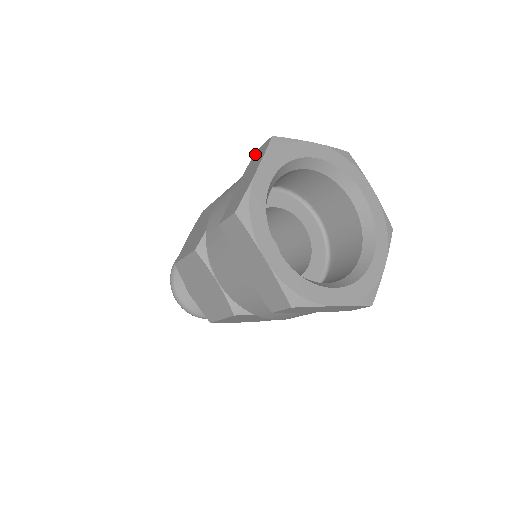
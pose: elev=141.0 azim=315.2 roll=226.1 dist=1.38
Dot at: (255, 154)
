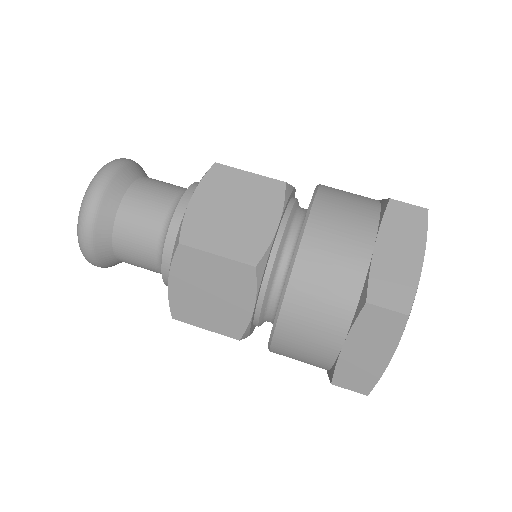
Dot at: (369, 313)
